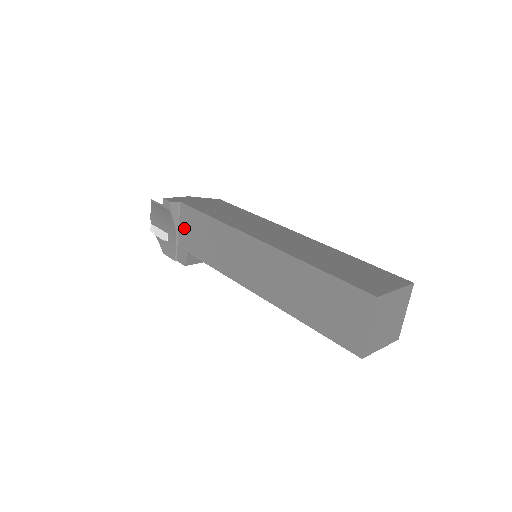
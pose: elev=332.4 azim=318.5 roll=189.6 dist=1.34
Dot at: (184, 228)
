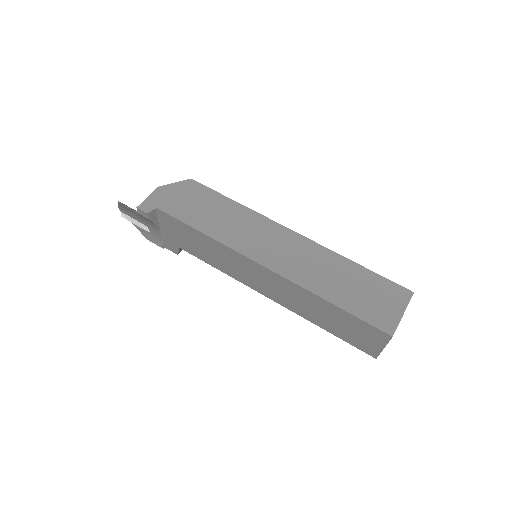
Dot at: (169, 229)
